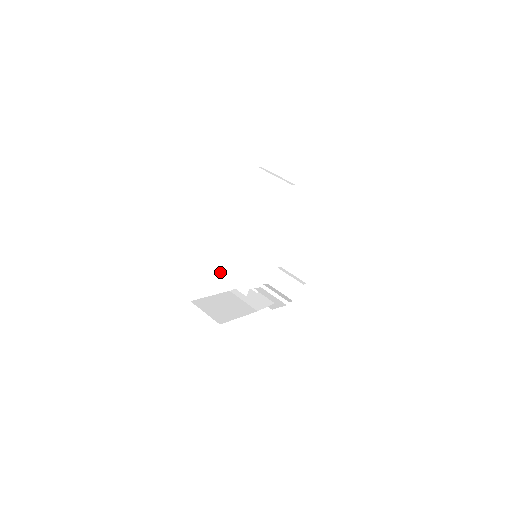
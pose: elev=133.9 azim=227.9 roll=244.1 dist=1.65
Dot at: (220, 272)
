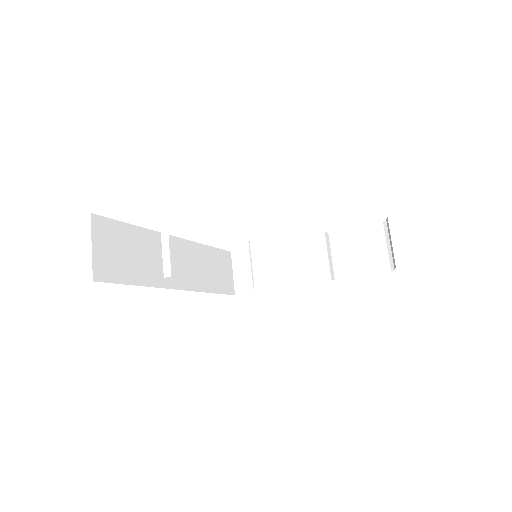
Dot at: occluded
